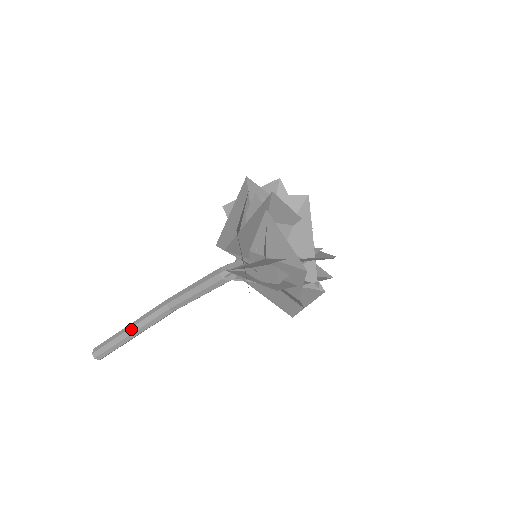
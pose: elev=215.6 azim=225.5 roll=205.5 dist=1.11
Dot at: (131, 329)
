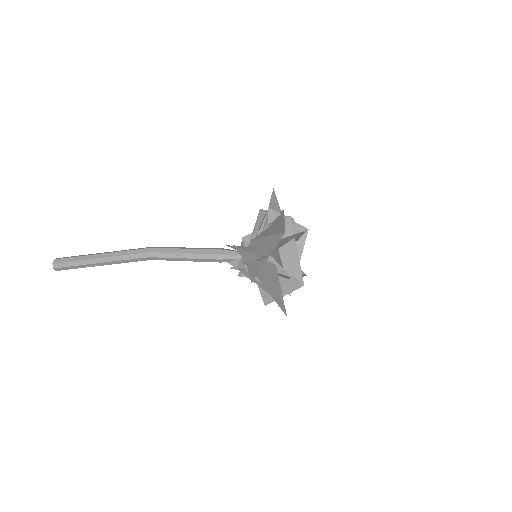
Dot at: occluded
